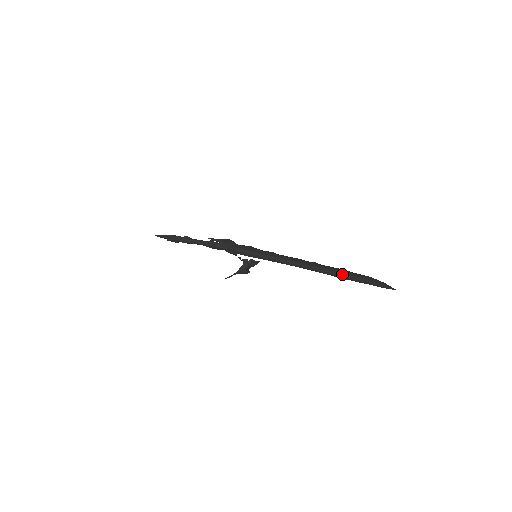
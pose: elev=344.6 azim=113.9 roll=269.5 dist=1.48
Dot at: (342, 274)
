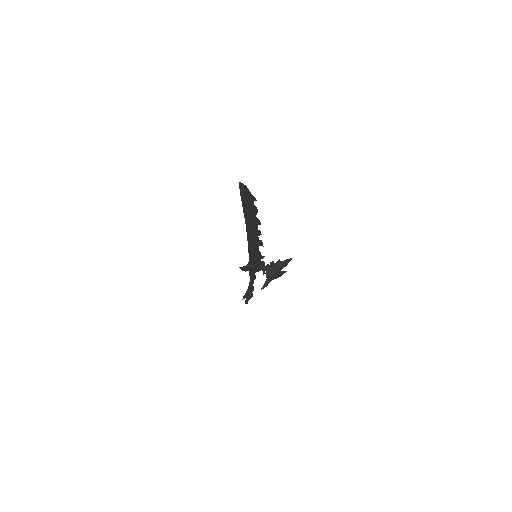
Dot at: (243, 210)
